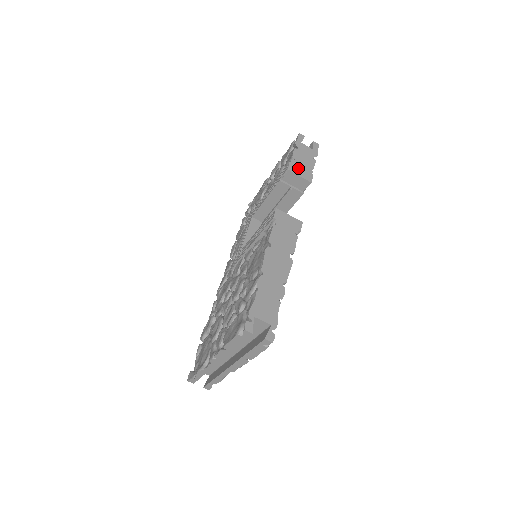
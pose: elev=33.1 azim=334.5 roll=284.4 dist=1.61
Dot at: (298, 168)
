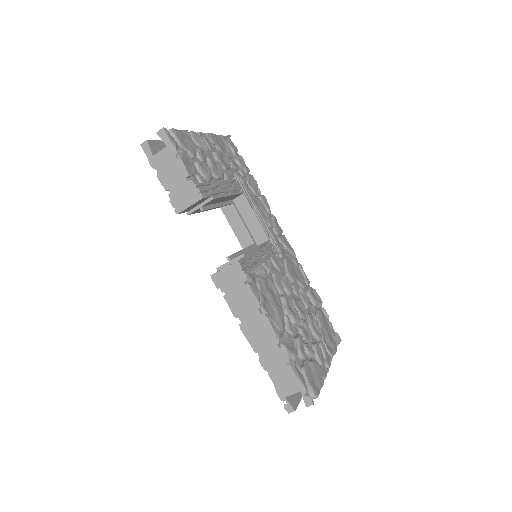
Dot at: (180, 198)
